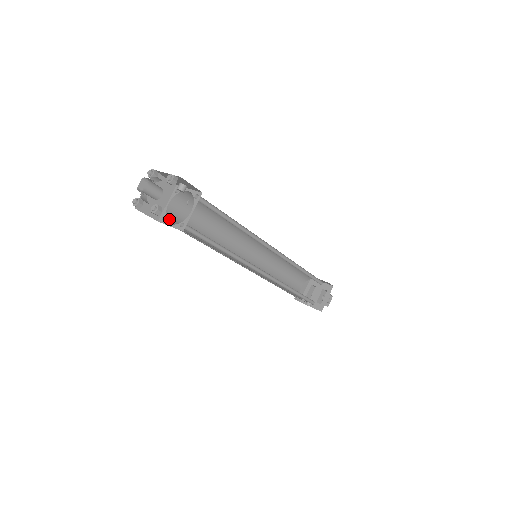
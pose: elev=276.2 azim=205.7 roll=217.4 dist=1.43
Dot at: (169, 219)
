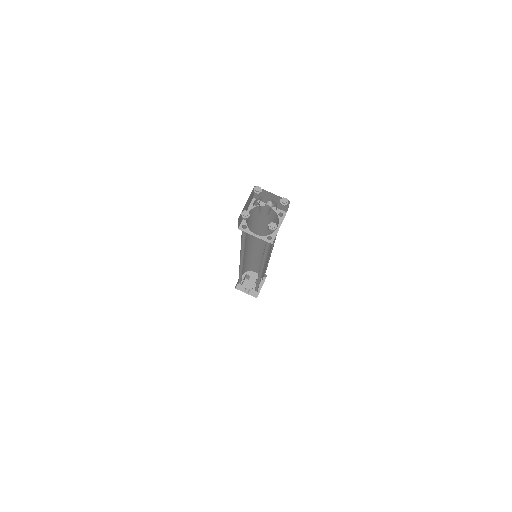
Dot at: (247, 228)
